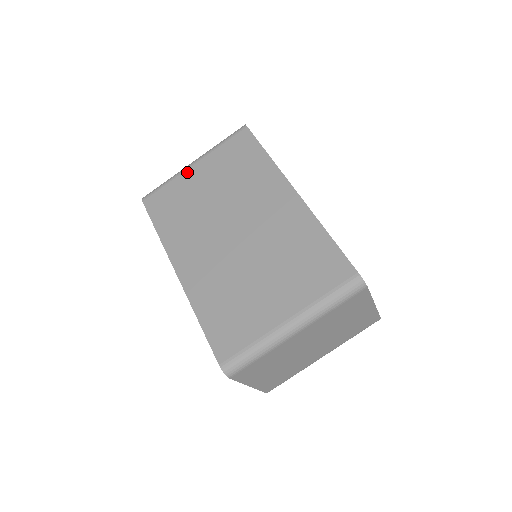
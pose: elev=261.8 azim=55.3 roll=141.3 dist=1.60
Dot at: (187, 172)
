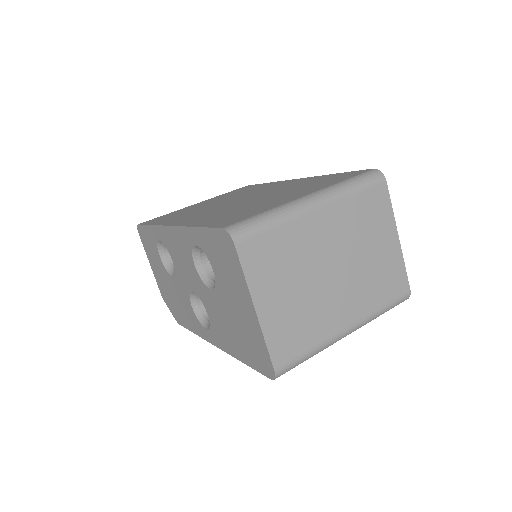
Dot at: (188, 206)
